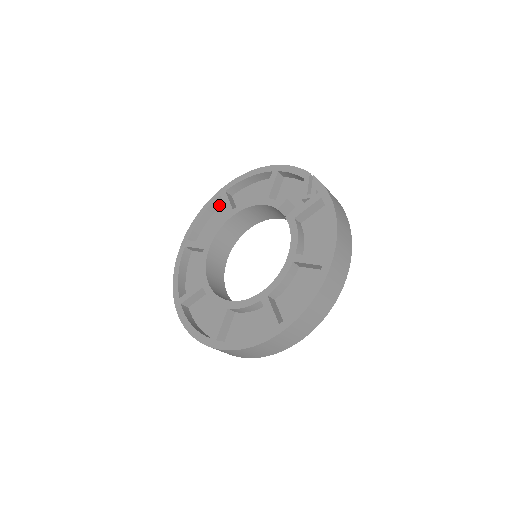
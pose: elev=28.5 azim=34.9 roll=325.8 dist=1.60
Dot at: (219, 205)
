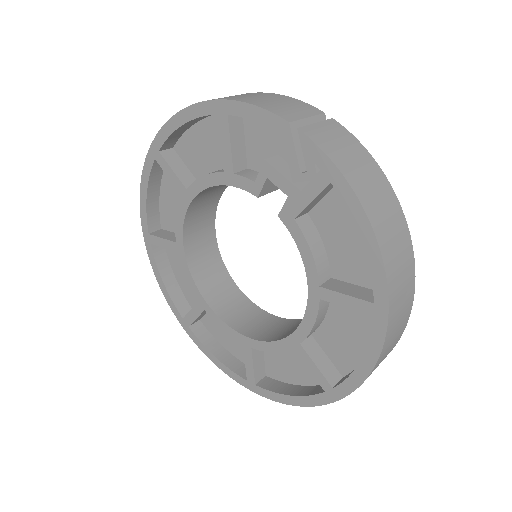
Dot at: occluded
